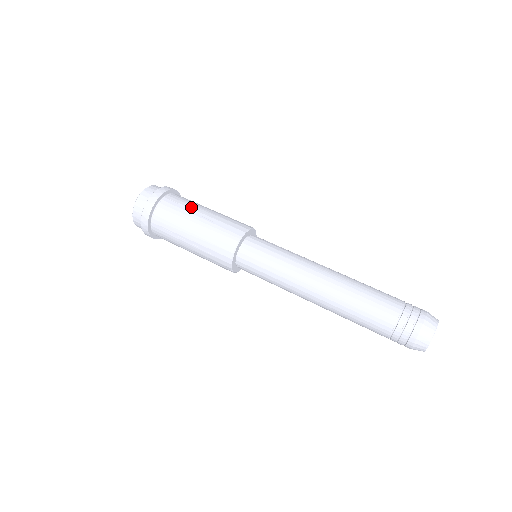
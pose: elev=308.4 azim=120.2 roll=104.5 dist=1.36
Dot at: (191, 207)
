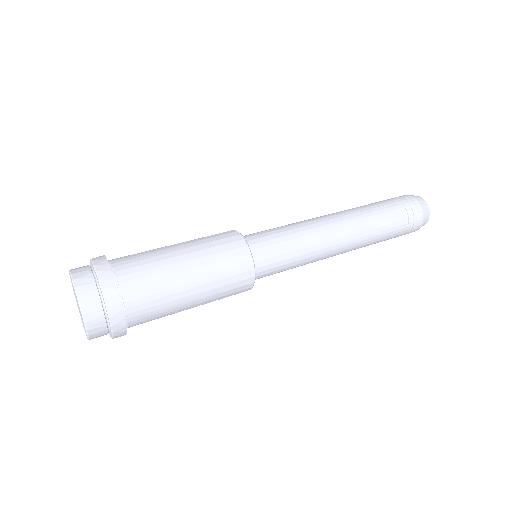
Dot at: (166, 274)
